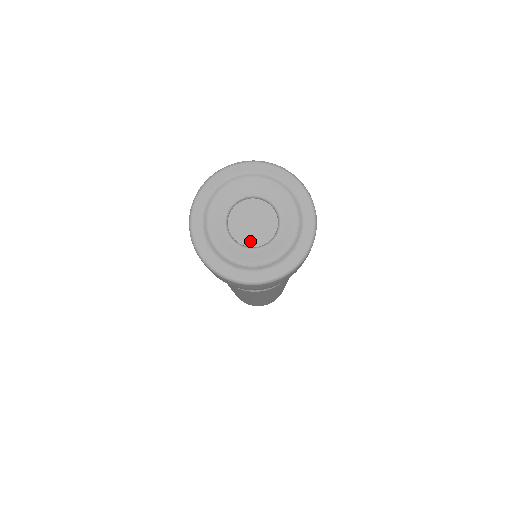
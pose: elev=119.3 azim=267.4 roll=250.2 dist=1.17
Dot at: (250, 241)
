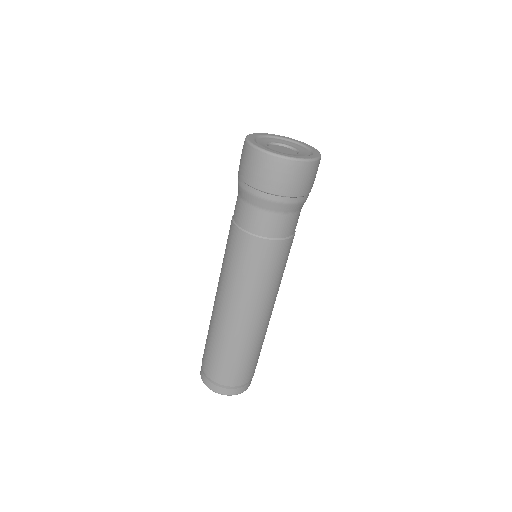
Dot at: occluded
